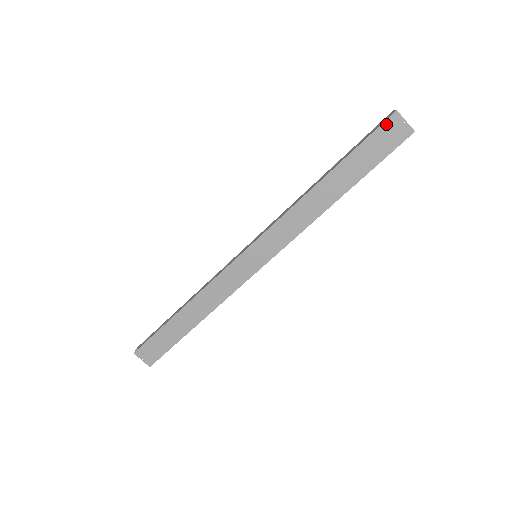
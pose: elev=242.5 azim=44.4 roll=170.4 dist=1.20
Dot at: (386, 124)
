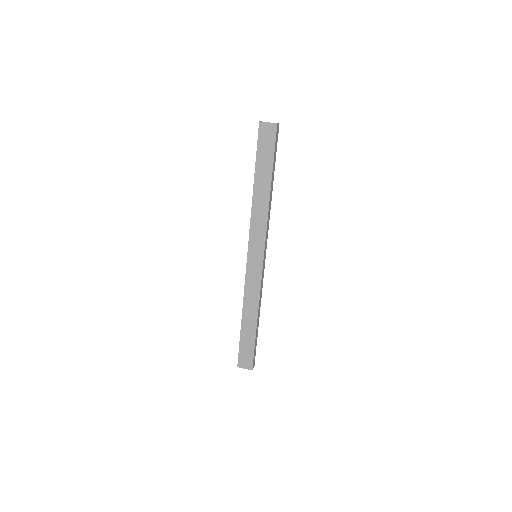
Dot at: (260, 132)
